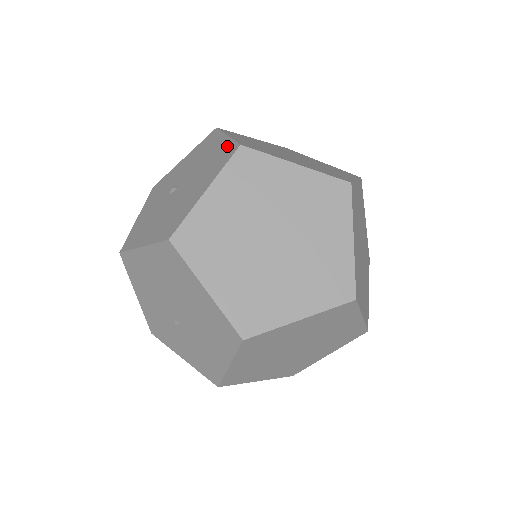
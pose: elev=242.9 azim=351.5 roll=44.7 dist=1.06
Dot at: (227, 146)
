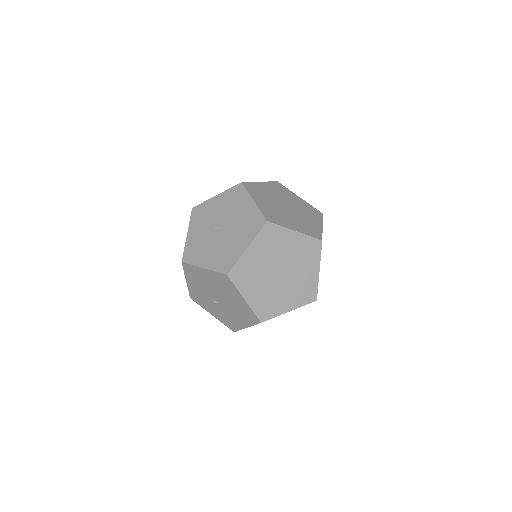
Dot at: (256, 214)
